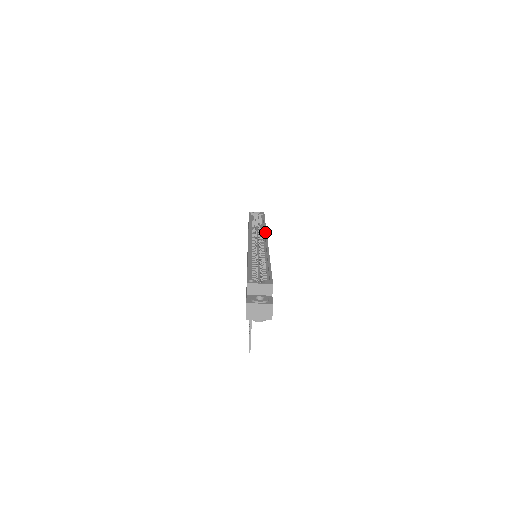
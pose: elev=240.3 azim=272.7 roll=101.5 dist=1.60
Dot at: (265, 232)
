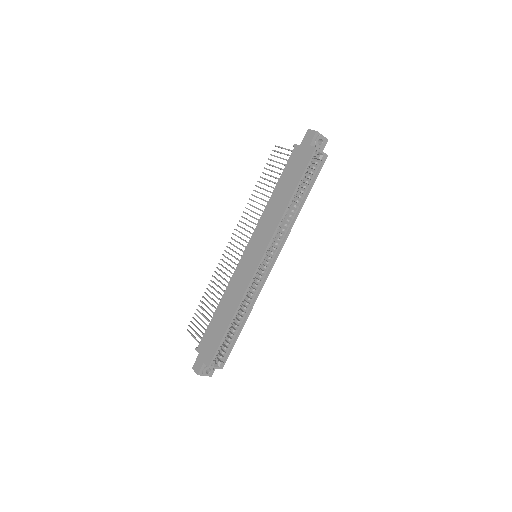
Dot at: (284, 243)
